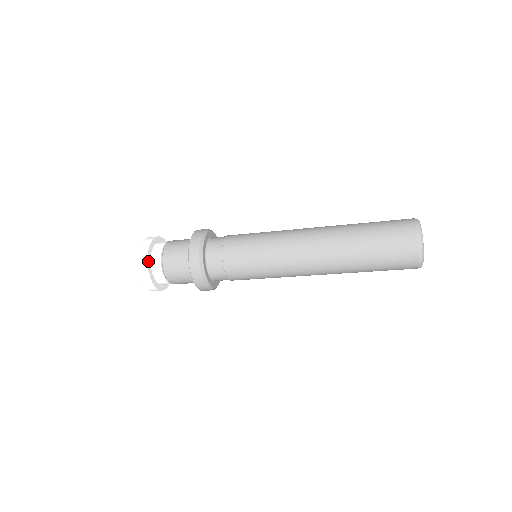
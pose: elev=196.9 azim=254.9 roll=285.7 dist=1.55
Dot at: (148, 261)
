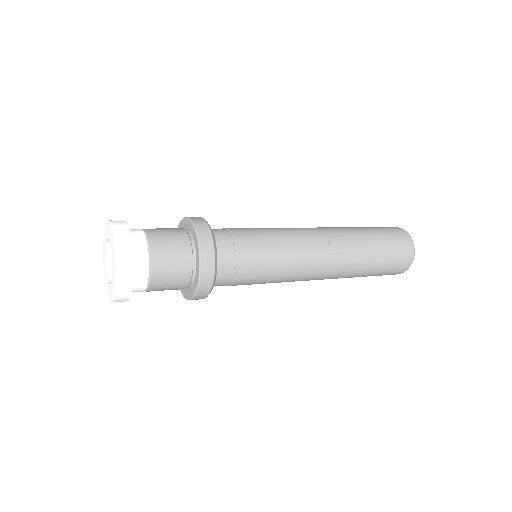
Dot at: (133, 267)
